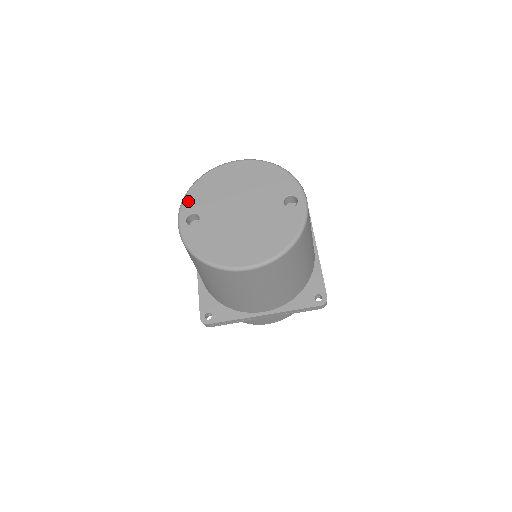
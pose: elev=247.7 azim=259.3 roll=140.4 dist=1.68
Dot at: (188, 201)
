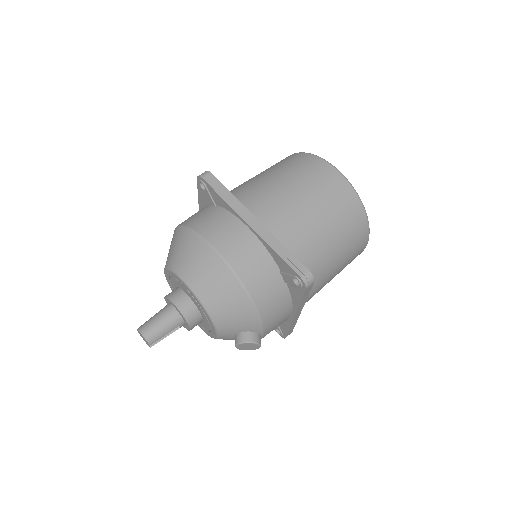
Dot at: occluded
